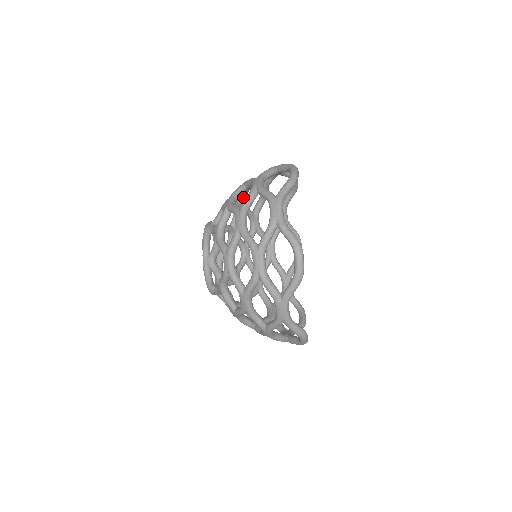
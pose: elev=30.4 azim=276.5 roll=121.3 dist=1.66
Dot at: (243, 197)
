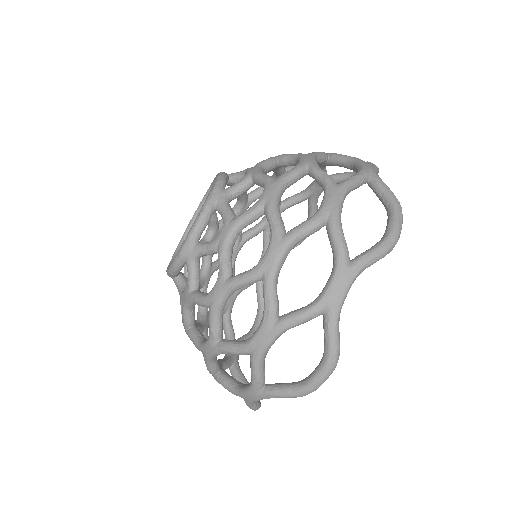
Dot at: (260, 194)
